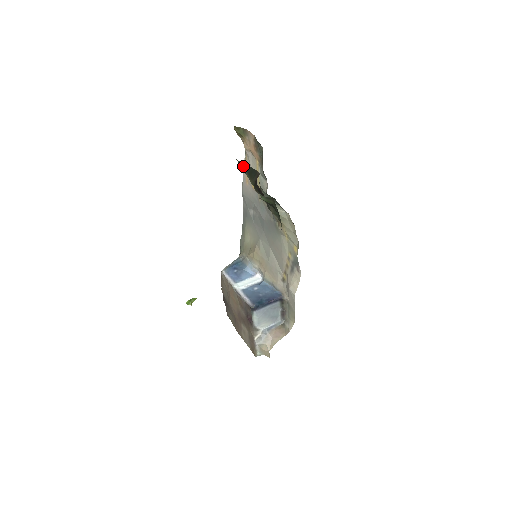
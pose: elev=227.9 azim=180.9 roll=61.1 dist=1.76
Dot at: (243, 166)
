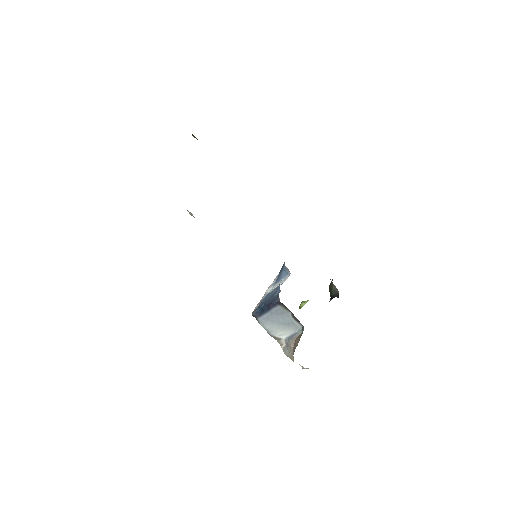
Dot at: occluded
